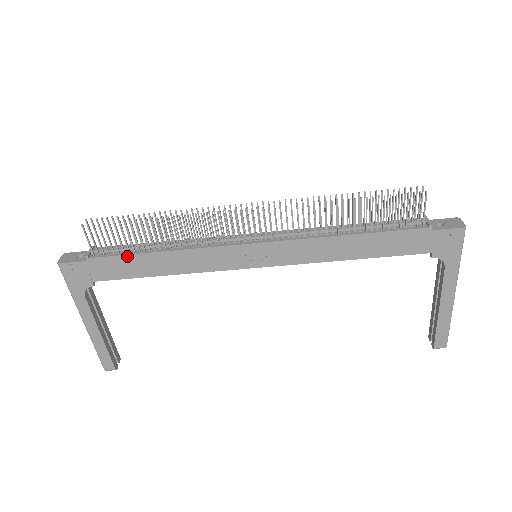
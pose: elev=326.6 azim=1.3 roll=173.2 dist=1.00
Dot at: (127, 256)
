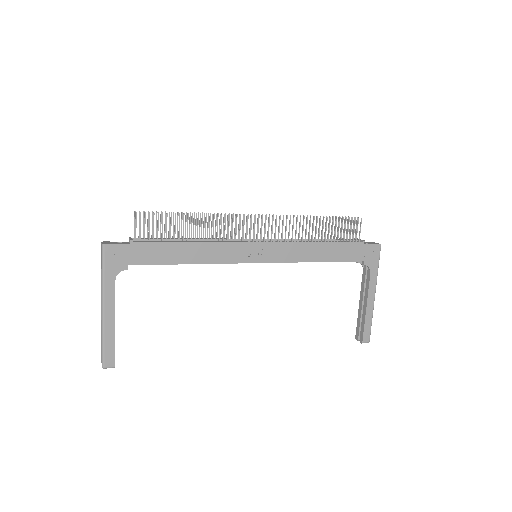
Dot at: (165, 243)
